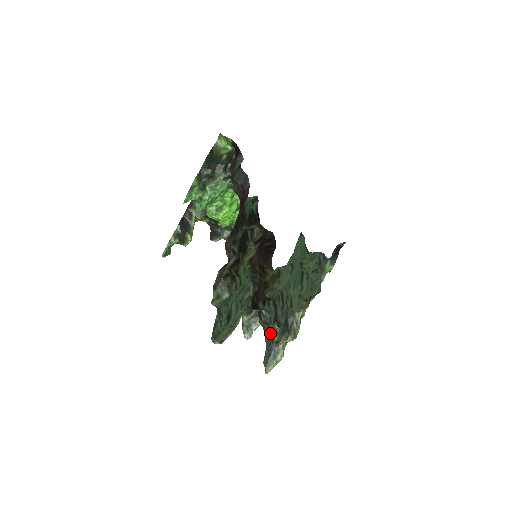
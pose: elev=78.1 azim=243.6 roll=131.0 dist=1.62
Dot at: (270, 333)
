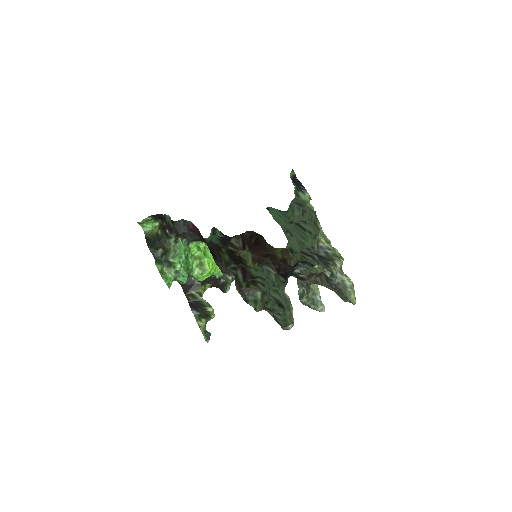
Dot at: (321, 278)
